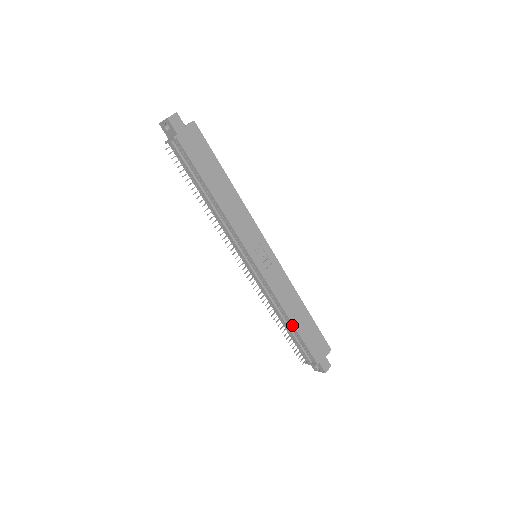
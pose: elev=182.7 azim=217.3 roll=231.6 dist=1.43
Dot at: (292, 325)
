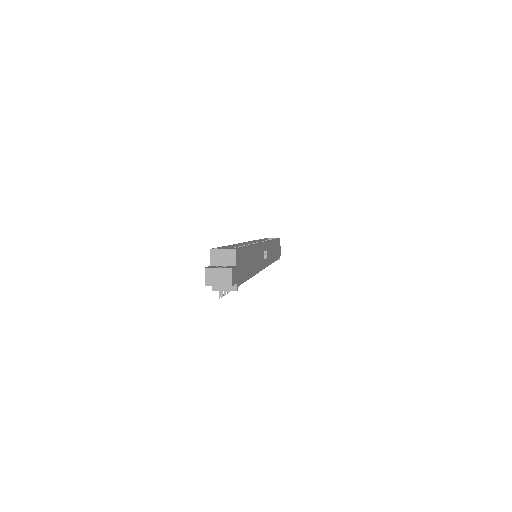
Dot at: occluded
